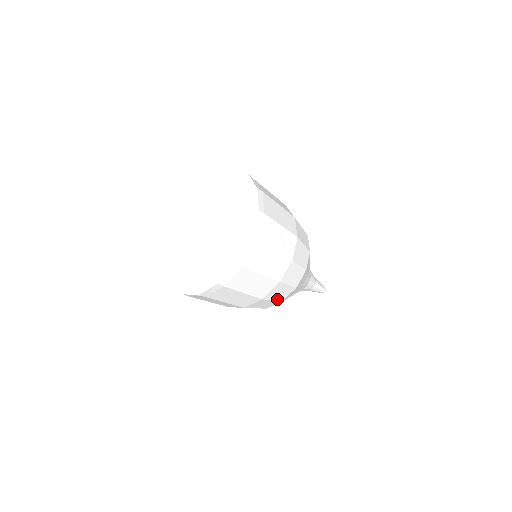
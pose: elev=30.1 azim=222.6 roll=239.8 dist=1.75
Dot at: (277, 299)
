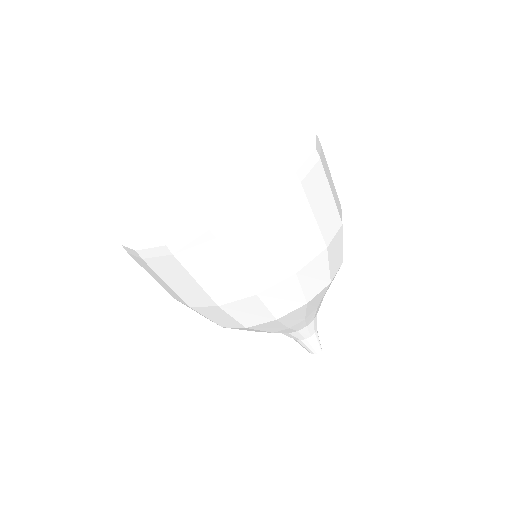
Dot at: (306, 291)
